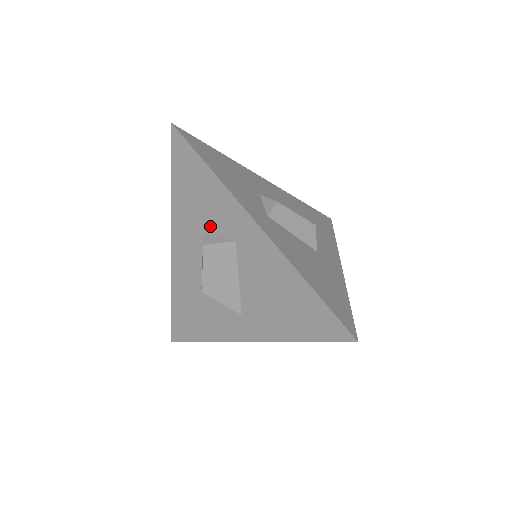
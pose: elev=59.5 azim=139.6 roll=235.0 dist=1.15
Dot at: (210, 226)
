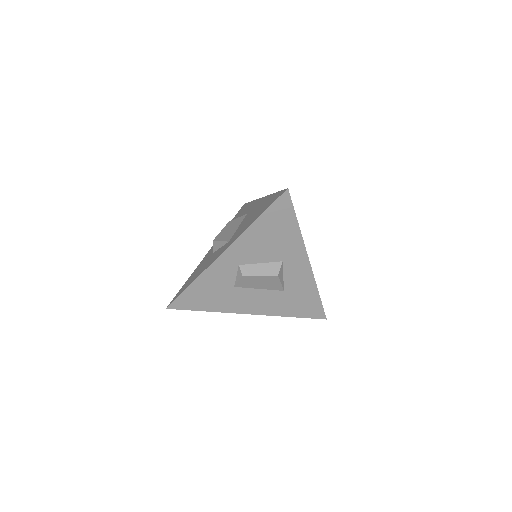
Dot at: occluded
